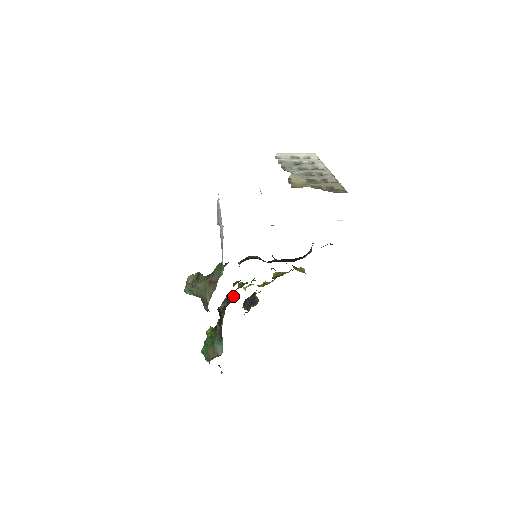
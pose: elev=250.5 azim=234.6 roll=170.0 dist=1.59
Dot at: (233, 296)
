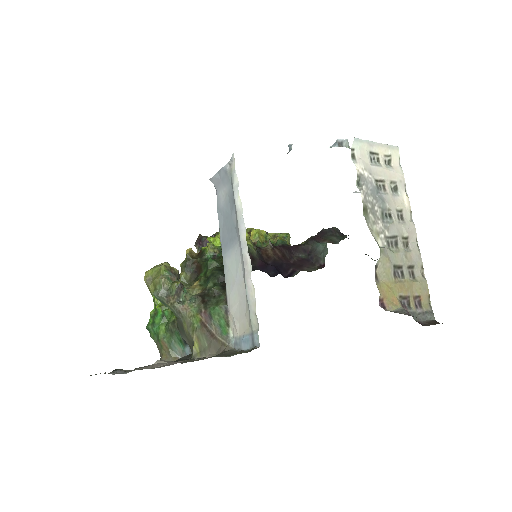
Dot at: (202, 272)
